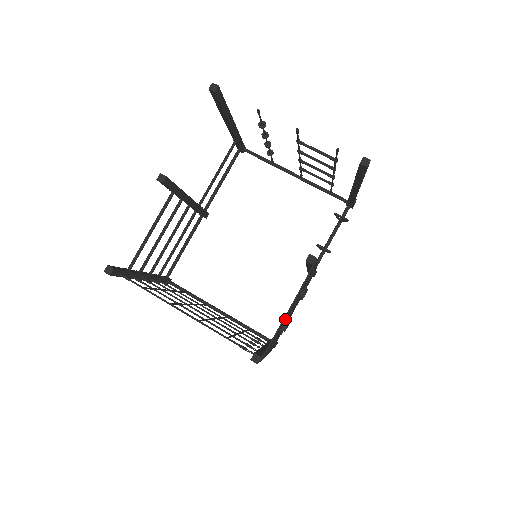
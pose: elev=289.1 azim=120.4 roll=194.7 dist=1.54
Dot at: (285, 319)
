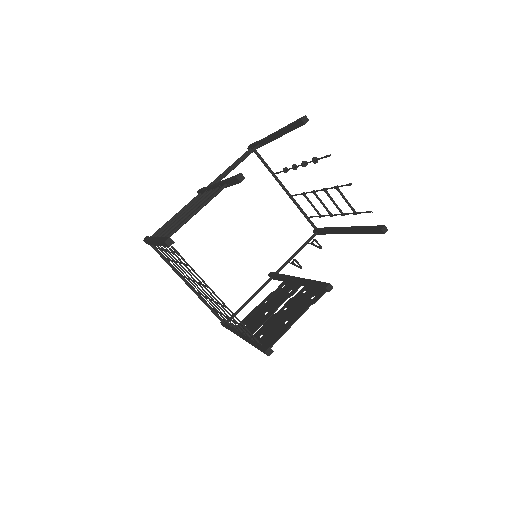
Dot at: (284, 322)
